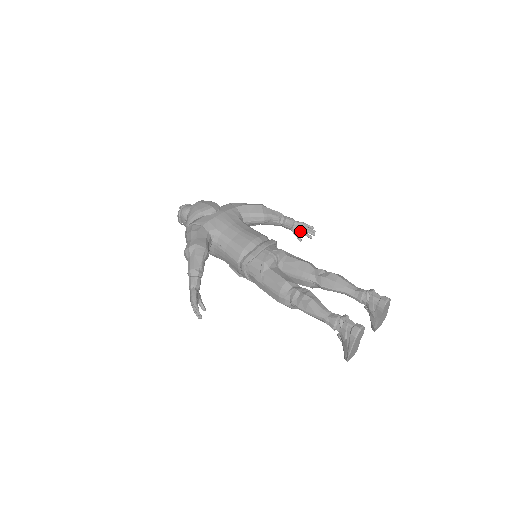
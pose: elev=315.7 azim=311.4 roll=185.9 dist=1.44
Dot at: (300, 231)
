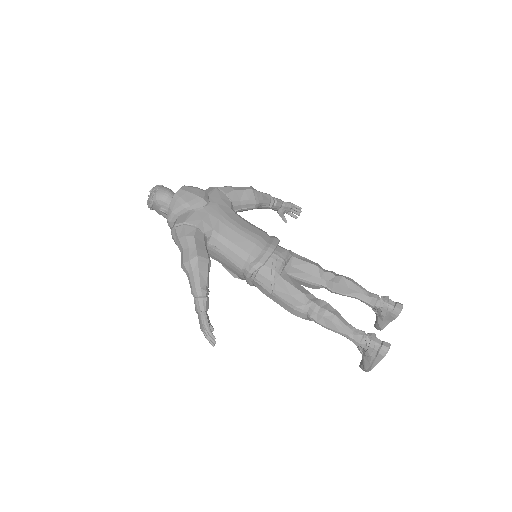
Dot at: (286, 212)
